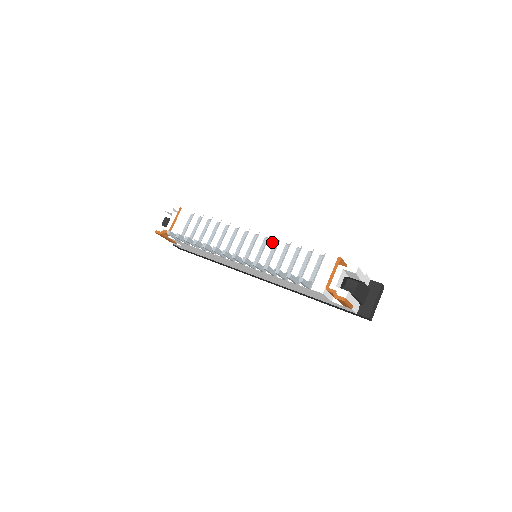
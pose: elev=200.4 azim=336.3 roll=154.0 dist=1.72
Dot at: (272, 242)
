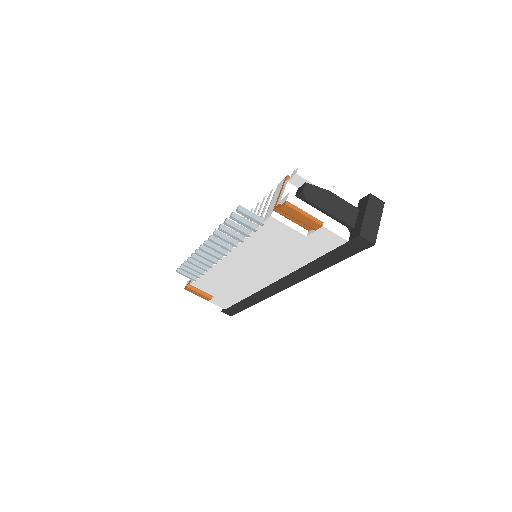
Dot at: (245, 218)
